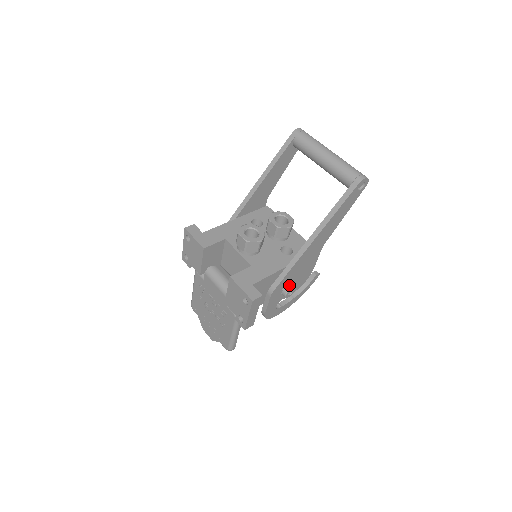
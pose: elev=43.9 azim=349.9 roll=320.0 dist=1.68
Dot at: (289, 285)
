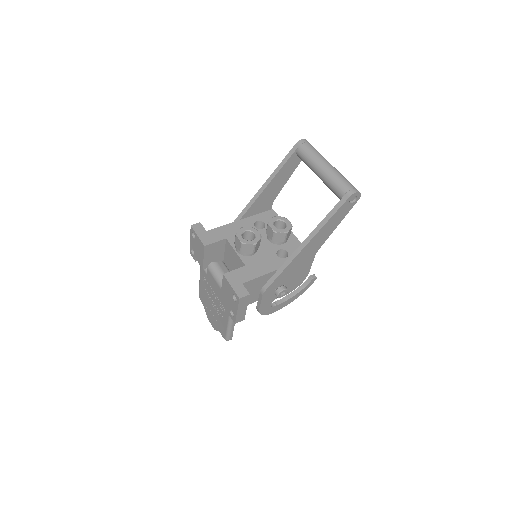
Dot at: (282, 286)
